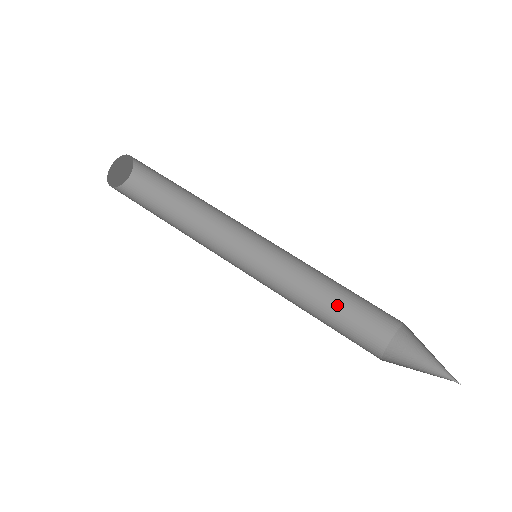
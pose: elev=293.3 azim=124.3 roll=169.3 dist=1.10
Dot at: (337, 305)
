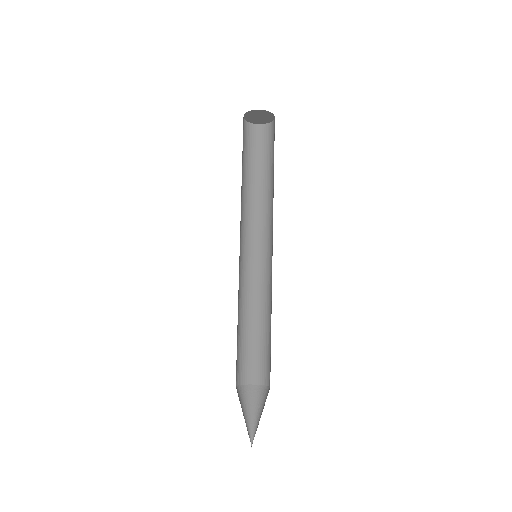
Dot at: (257, 333)
